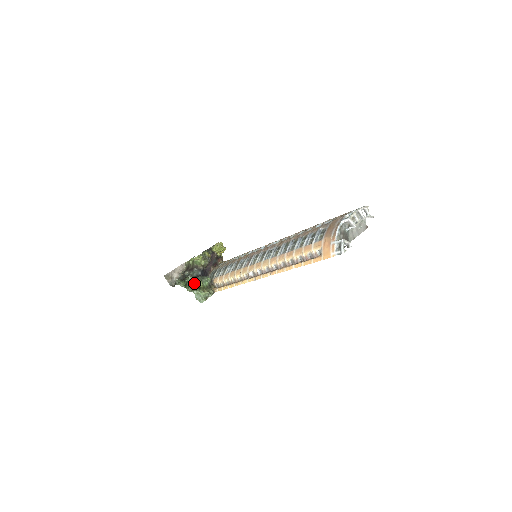
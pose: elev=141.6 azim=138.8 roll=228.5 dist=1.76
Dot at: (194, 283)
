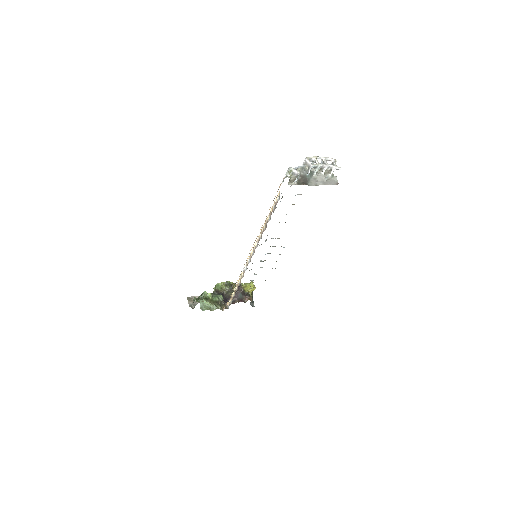
Dot at: (204, 295)
